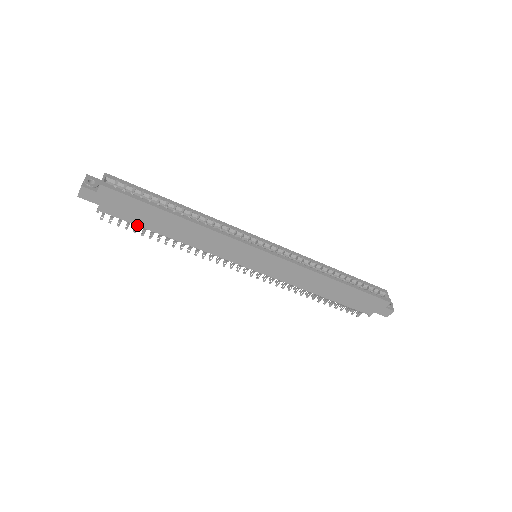
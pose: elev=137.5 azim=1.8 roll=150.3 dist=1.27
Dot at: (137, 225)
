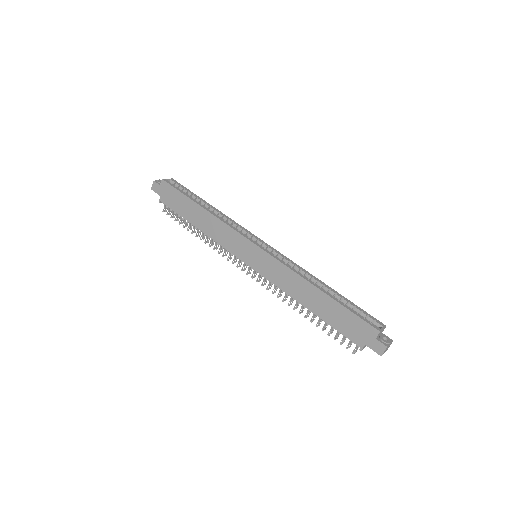
Dot at: (178, 214)
